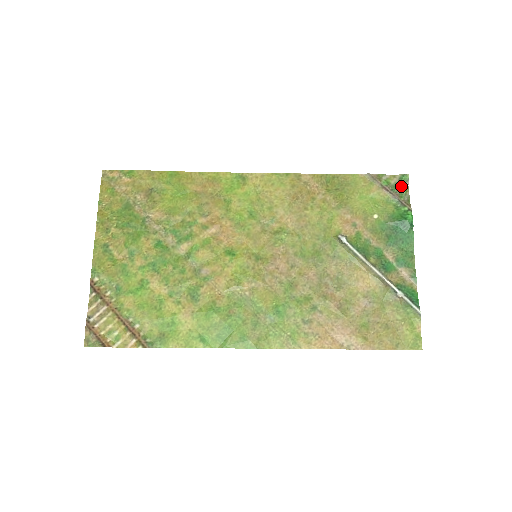
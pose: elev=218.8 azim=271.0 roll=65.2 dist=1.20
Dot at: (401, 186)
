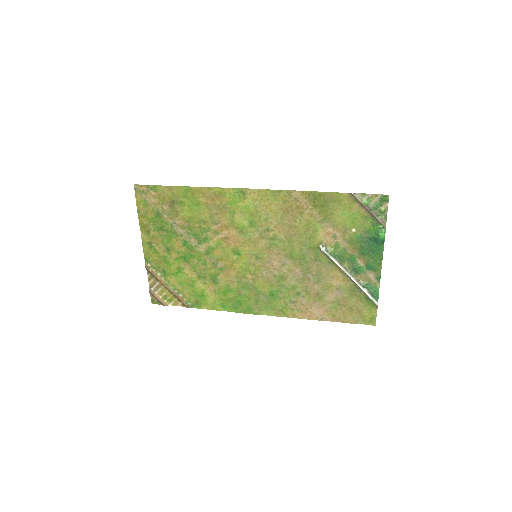
Dot at: (381, 205)
